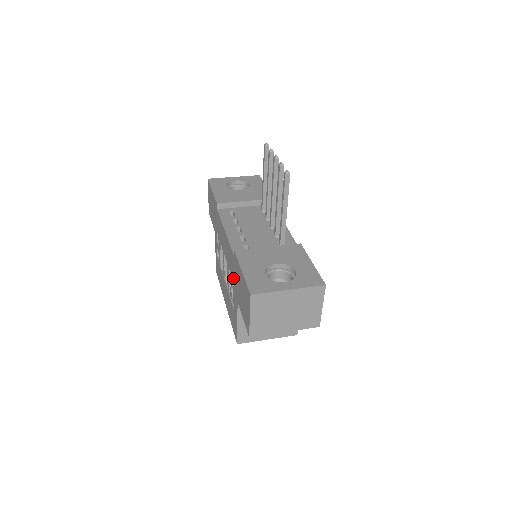
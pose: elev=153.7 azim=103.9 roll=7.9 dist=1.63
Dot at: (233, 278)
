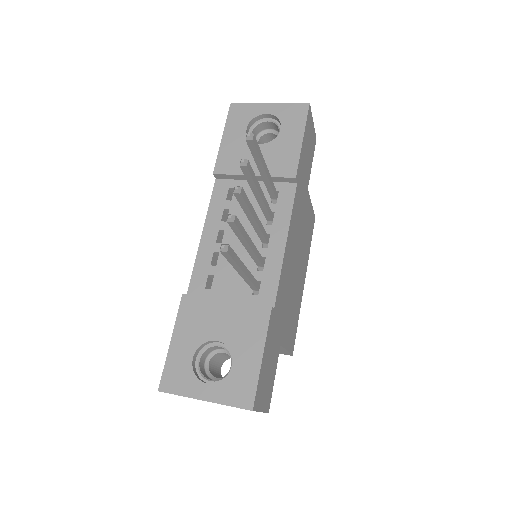
Dot at: occluded
